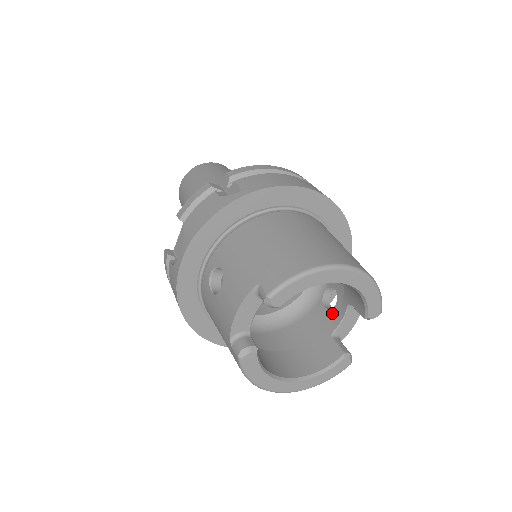
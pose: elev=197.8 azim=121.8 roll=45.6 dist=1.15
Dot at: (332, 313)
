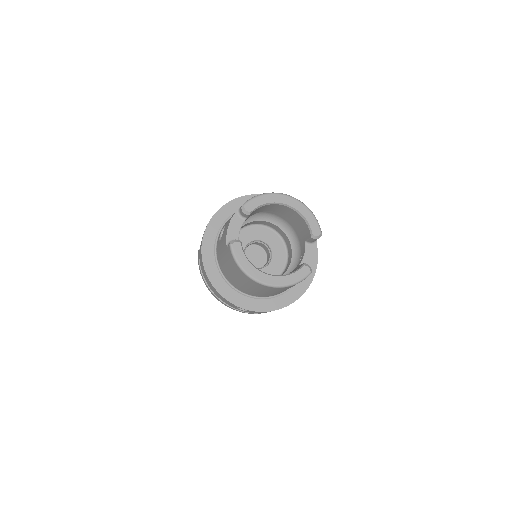
Dot at: occluded
